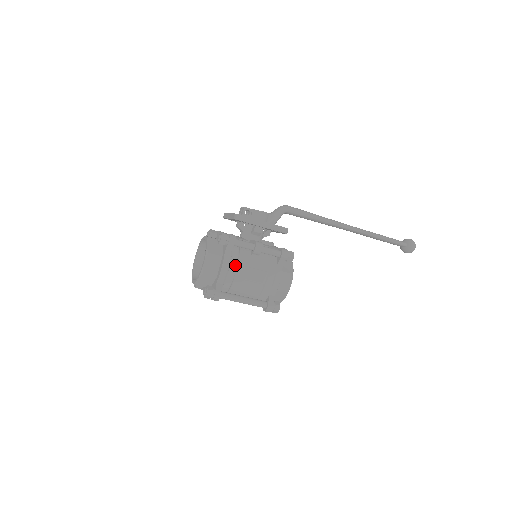
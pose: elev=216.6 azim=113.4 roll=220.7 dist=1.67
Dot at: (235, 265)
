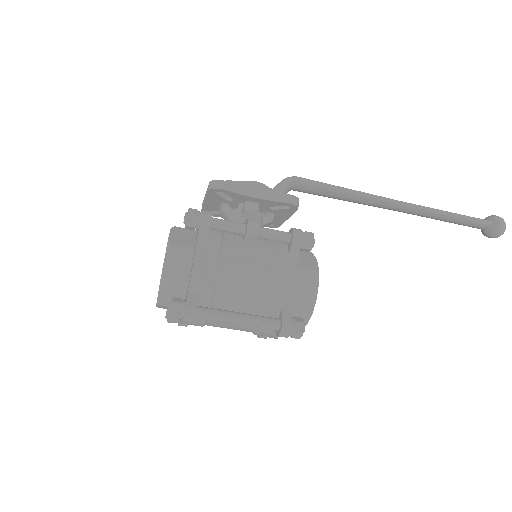
Dot at: (216, 257)
